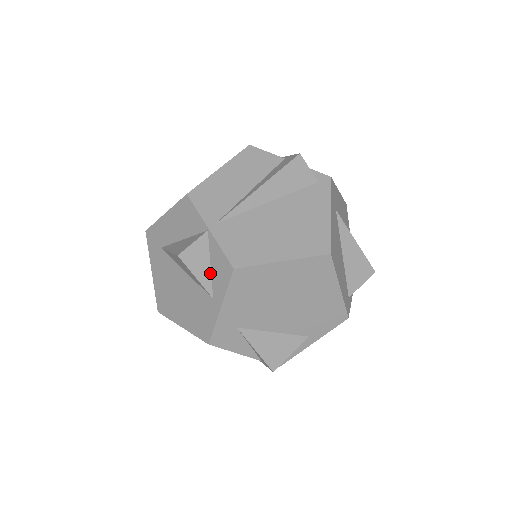
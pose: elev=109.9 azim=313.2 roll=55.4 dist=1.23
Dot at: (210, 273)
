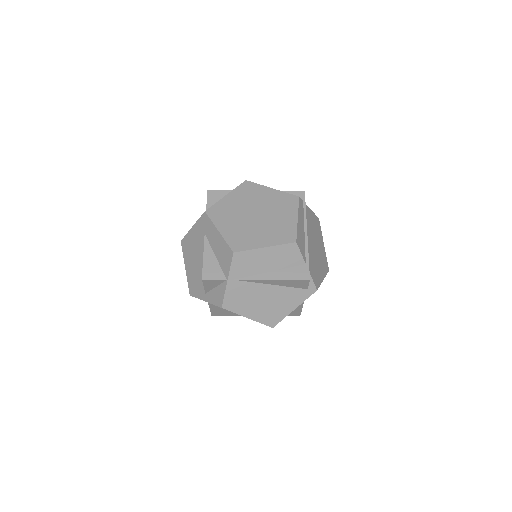
Dot at: (213, 288)
